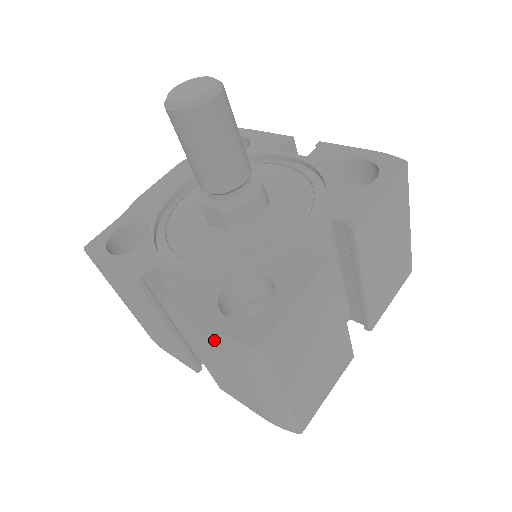
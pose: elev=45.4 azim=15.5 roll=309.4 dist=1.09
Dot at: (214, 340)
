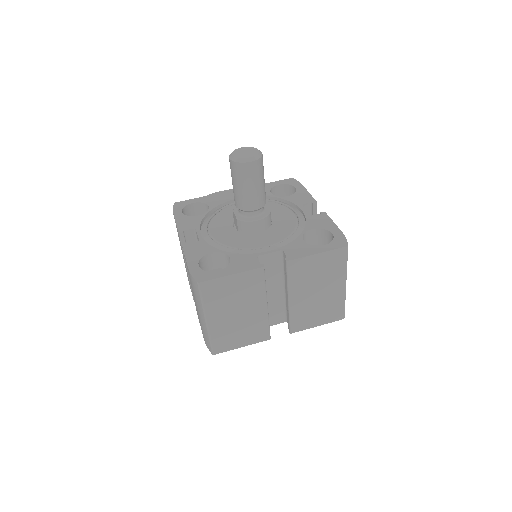
Dot at: (189, 274)
